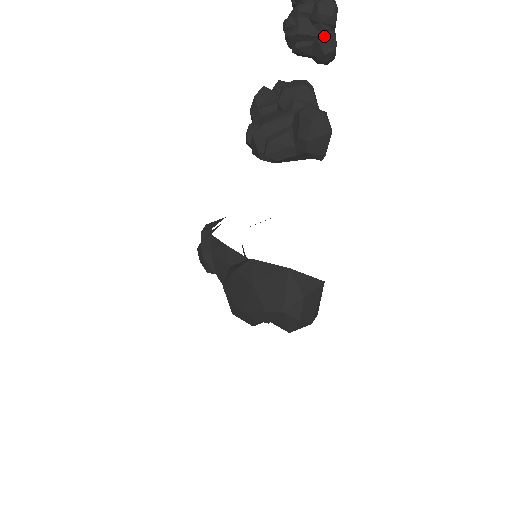
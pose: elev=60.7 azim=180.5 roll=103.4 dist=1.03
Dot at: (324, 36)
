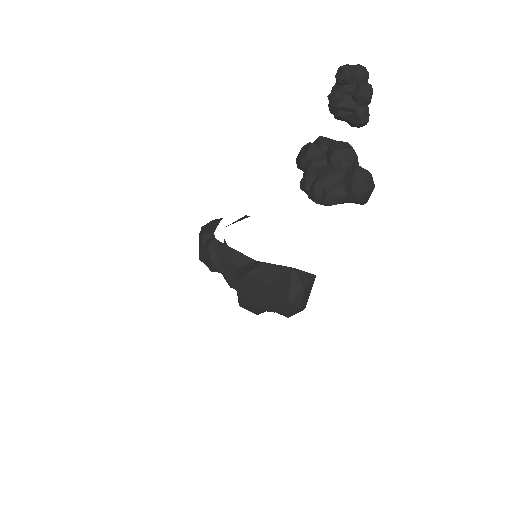
Dot at: (362, 110)
